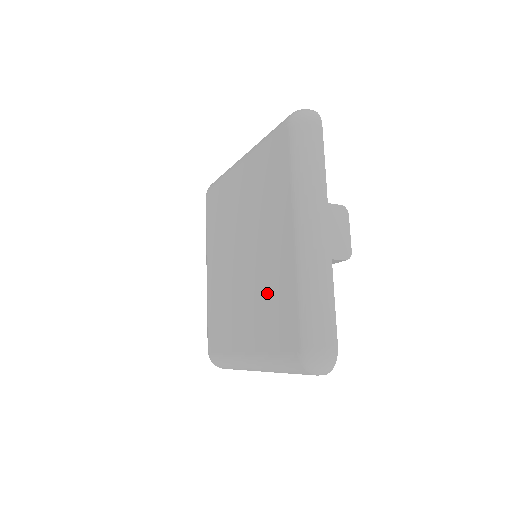
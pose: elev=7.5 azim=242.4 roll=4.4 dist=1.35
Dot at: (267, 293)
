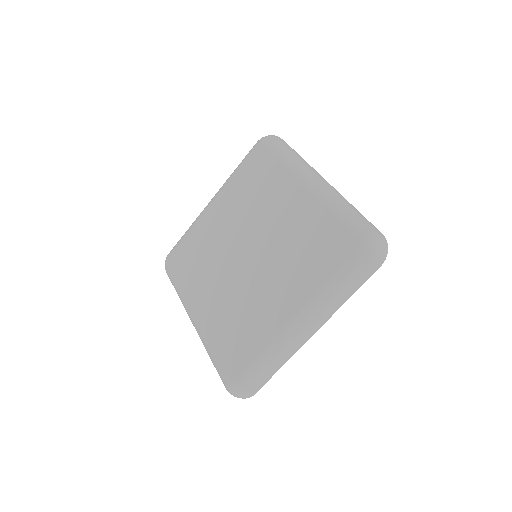
Dot at: (296, 246)
